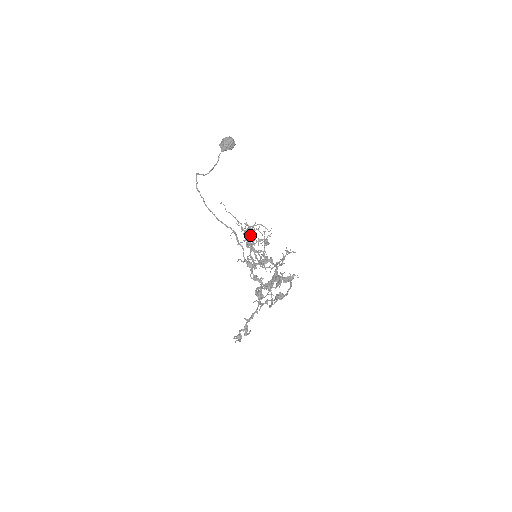
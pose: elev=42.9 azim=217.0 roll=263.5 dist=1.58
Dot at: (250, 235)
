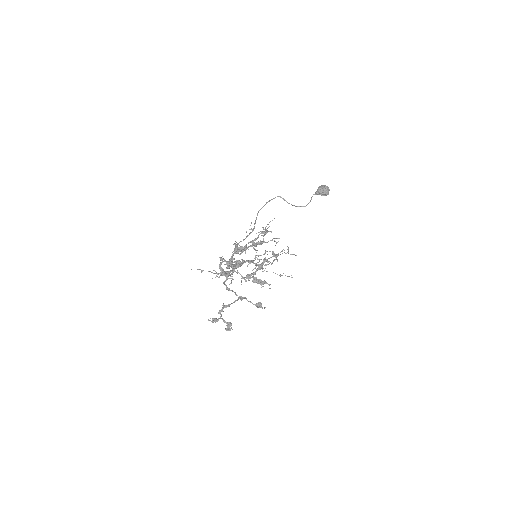
Dot at: (258, 235)
